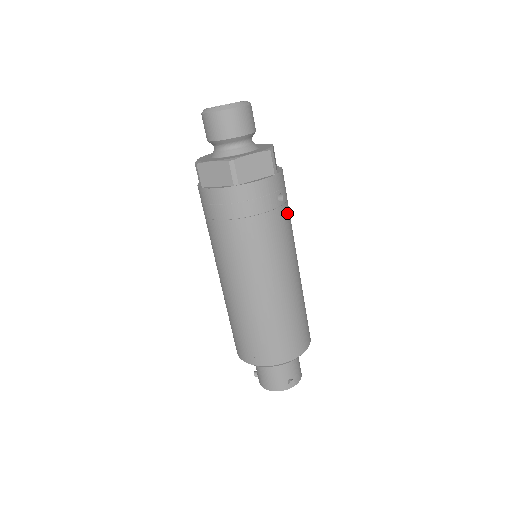
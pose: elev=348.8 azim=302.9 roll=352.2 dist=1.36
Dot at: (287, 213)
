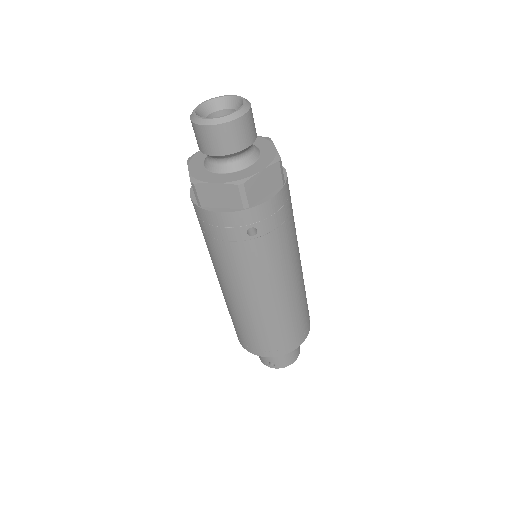
Dot at: (266, 245)
